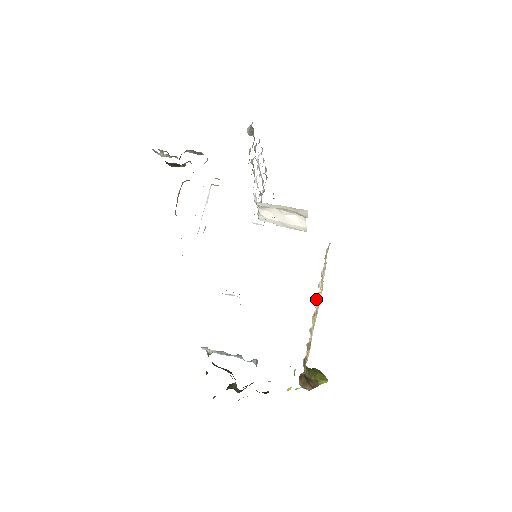
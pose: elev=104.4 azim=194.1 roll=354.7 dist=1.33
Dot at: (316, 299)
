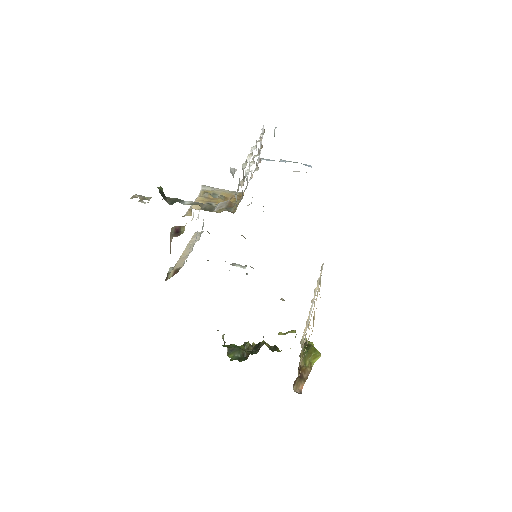
Dot at: occluded
